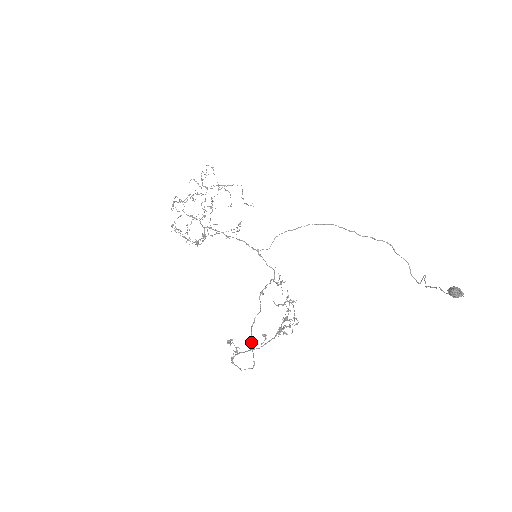
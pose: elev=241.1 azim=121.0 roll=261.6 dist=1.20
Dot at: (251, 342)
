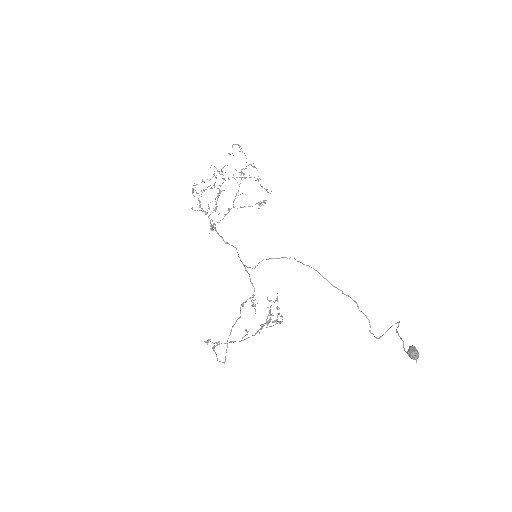
Dot at: occluded
